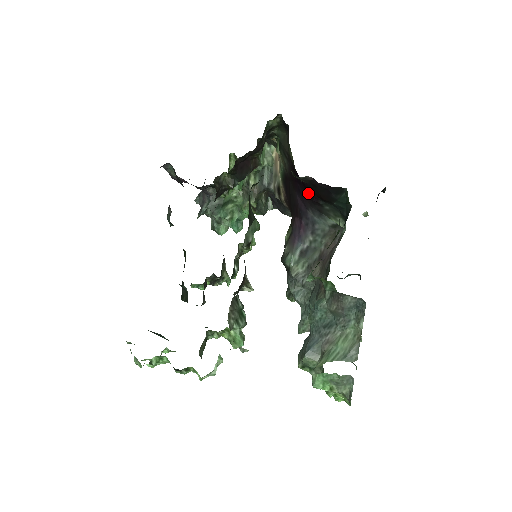
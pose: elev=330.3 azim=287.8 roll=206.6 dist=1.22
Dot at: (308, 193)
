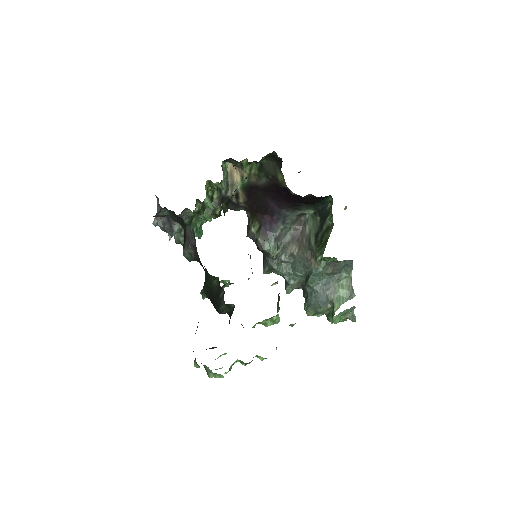
Dot at: (289, 200)
